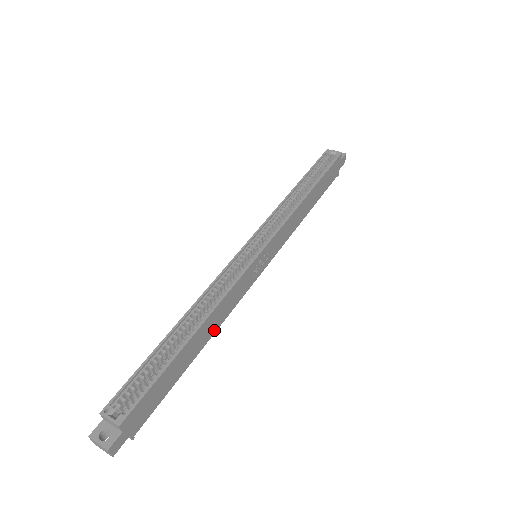
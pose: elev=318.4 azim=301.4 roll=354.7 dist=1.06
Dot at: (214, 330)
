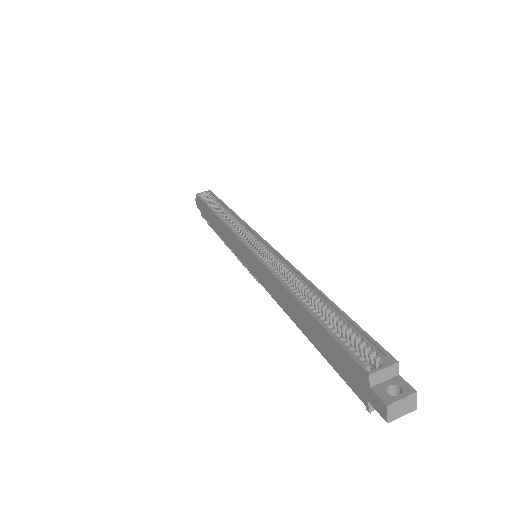
Dot at: occluded
